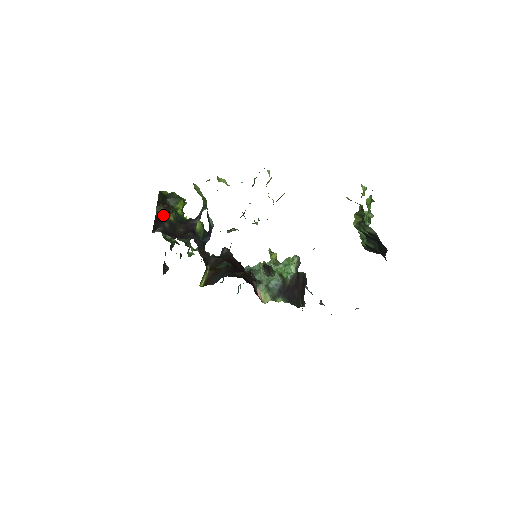
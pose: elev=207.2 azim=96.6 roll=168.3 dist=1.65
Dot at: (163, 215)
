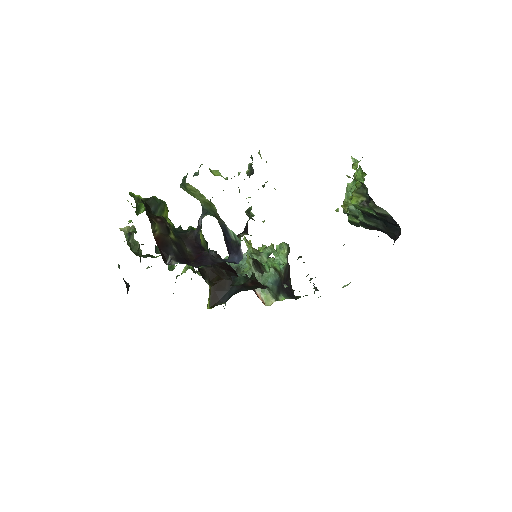
Dot at: (163, 235)
